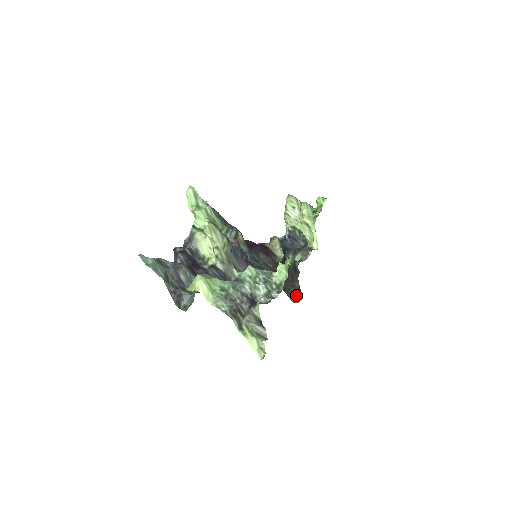
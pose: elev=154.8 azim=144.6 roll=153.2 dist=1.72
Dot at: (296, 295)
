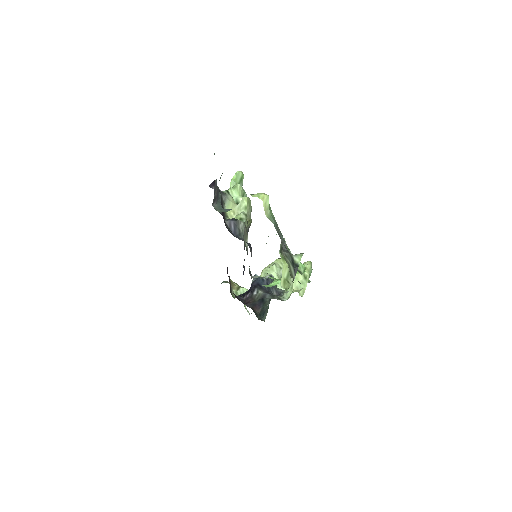
Dot at: (257, 316)
